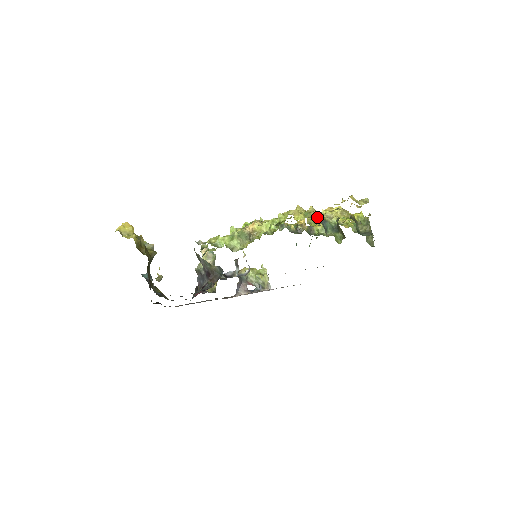
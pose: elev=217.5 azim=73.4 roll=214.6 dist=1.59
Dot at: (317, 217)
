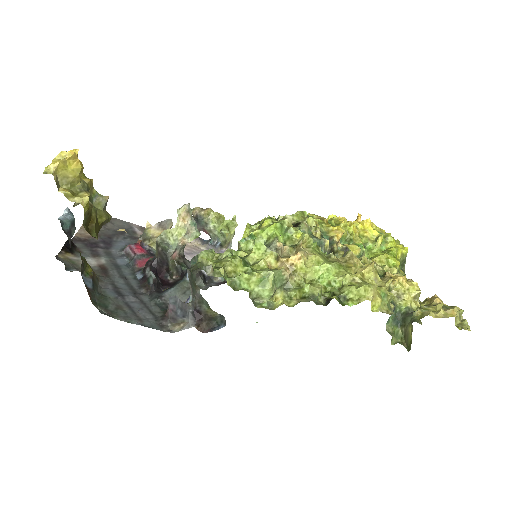
Dot at: occluded
